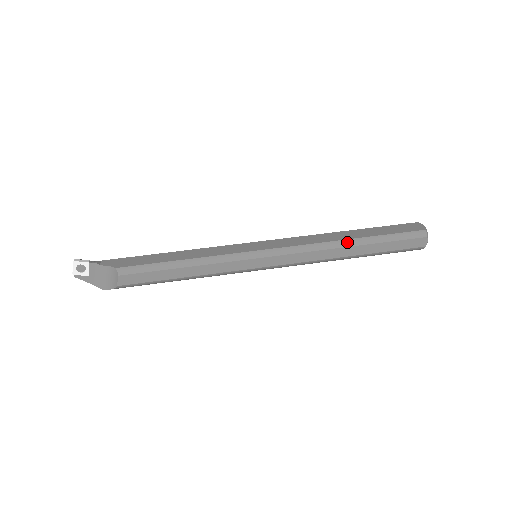
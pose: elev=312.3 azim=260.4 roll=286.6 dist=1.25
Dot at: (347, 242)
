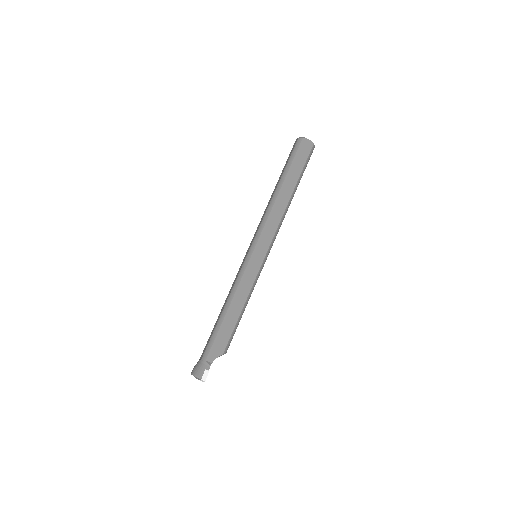
Dot at: (291, 199)
